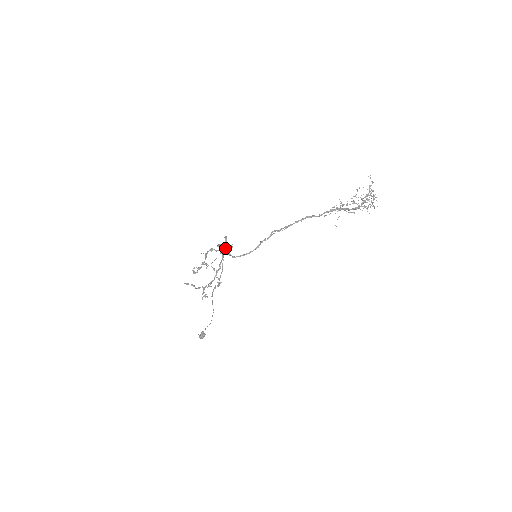
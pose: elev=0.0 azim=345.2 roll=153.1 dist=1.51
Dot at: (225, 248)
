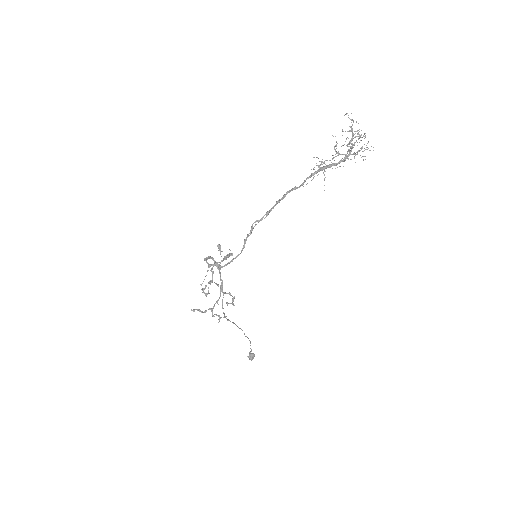
Dot at: occluded
